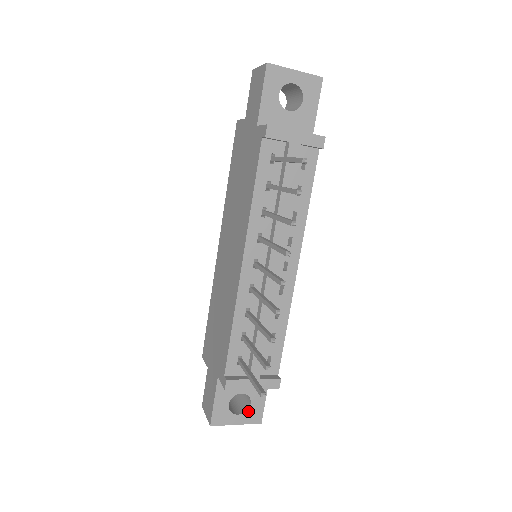
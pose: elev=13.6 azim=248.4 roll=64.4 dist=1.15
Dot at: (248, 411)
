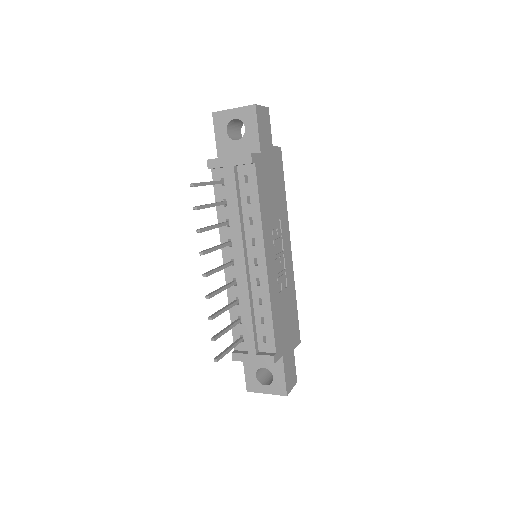
Dot at: (273, 383)
